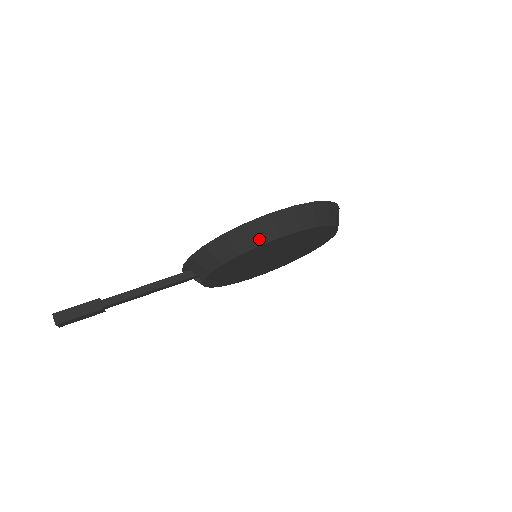
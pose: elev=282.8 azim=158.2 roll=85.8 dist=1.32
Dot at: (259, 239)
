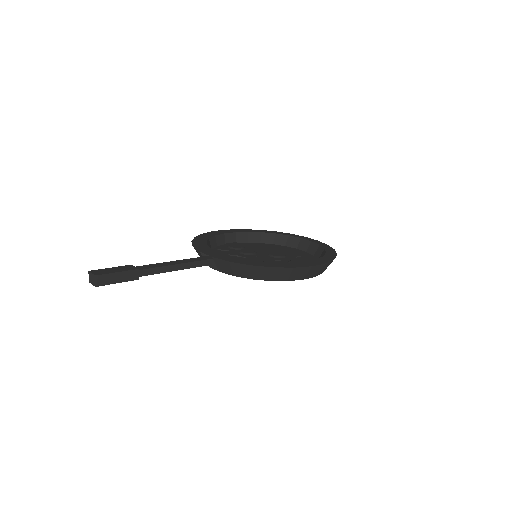
Dot at: (292, 277)
